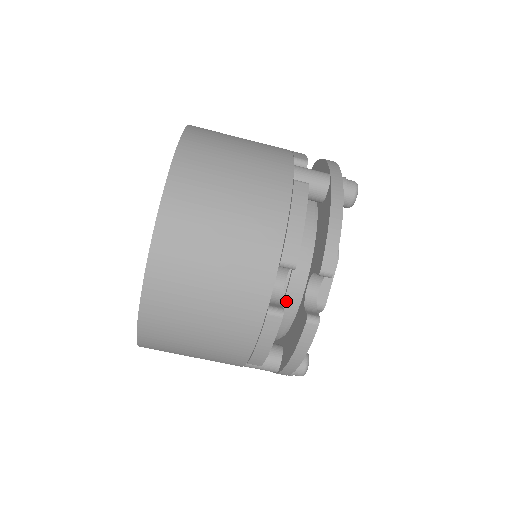
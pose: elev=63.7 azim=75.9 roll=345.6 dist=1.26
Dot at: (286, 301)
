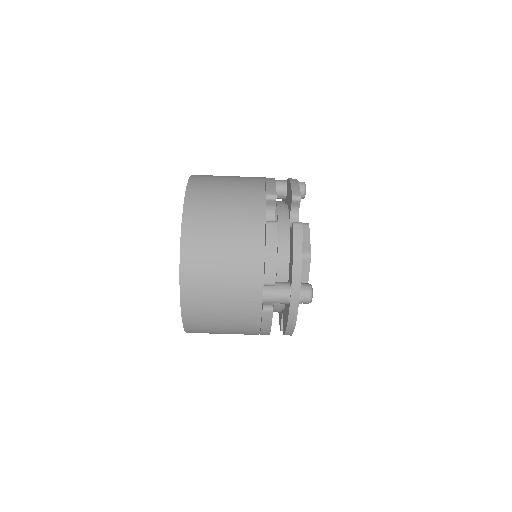
Dot at: (279, 236)
